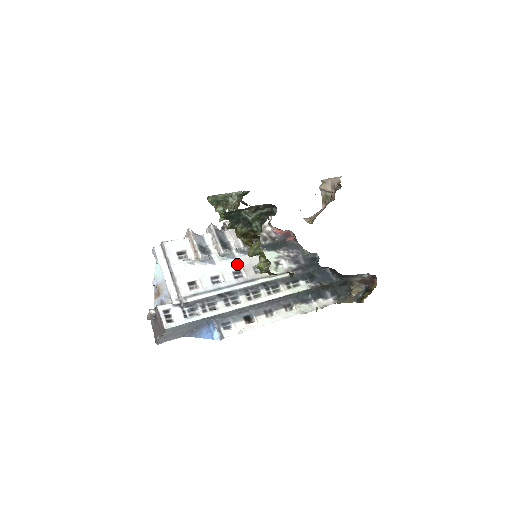
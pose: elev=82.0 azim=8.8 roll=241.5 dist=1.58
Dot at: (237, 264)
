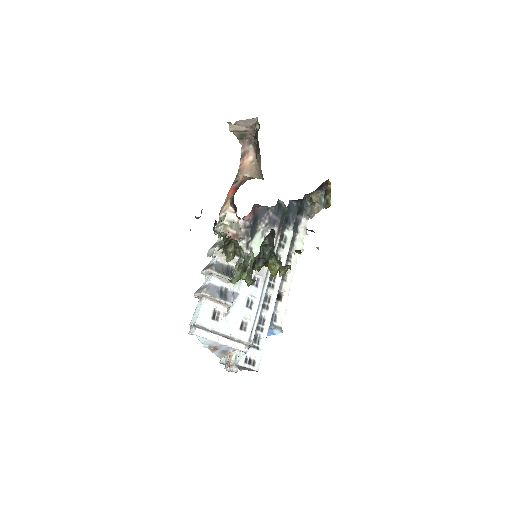
Dot at: occluded
